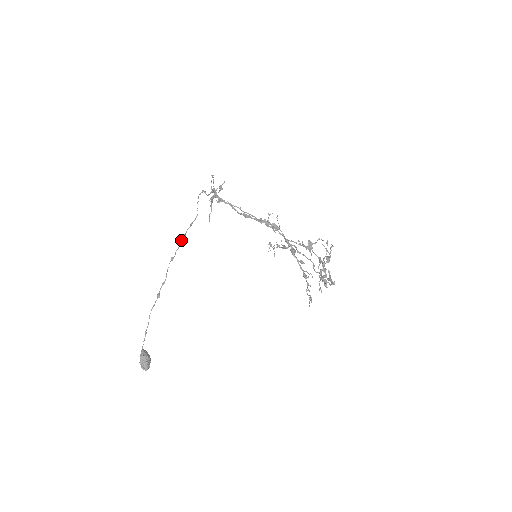
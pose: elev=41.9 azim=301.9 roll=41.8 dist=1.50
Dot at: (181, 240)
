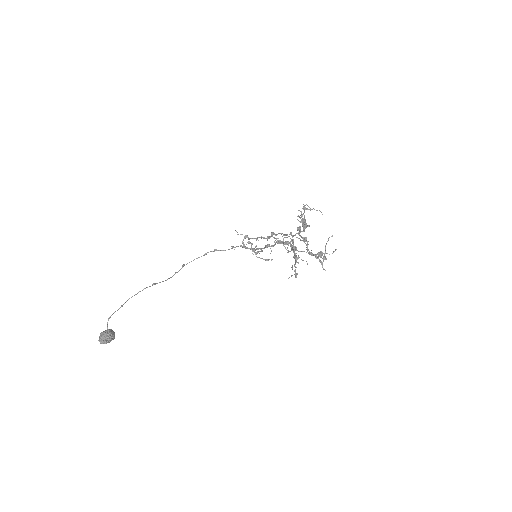
Dot at: occluded
